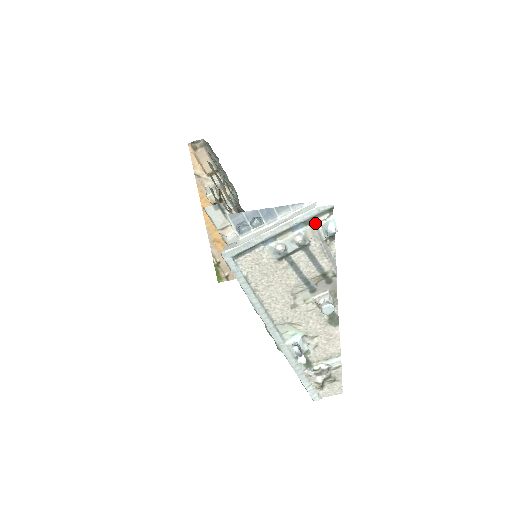
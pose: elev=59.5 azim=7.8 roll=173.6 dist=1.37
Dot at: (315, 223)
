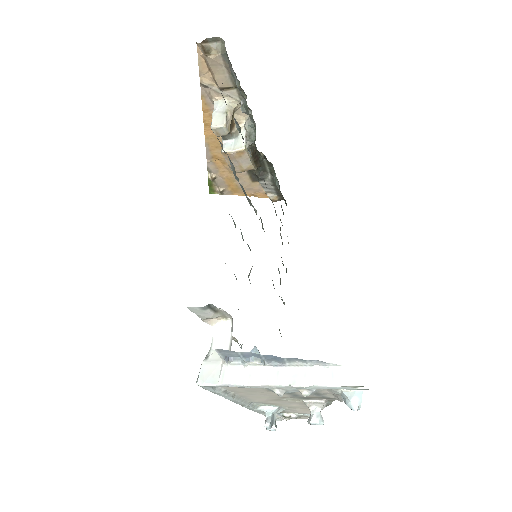
Dot at: occluded
